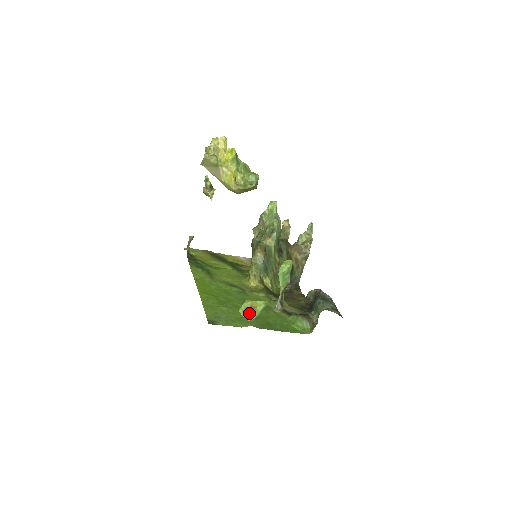
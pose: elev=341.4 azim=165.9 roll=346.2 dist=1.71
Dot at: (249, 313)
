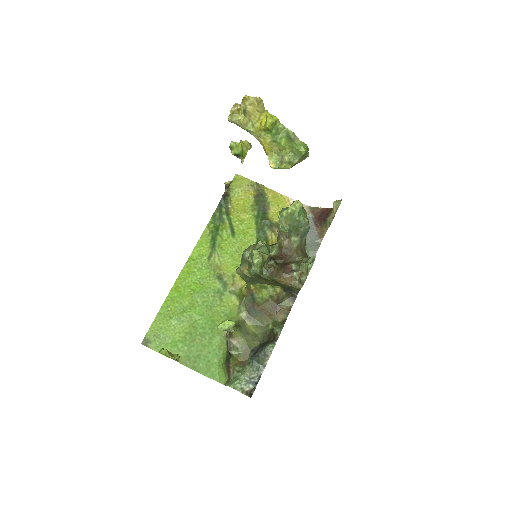
Dot at: (167, 356)
